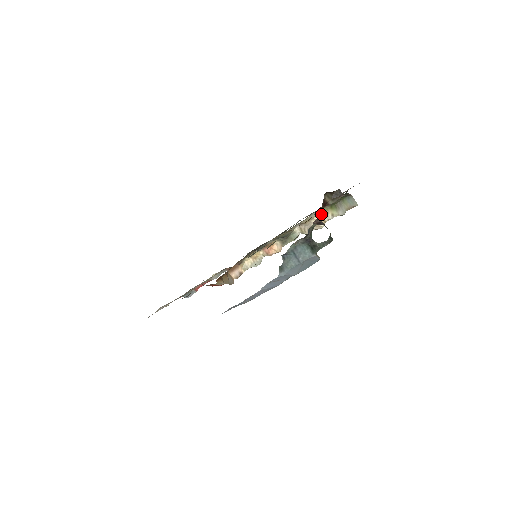
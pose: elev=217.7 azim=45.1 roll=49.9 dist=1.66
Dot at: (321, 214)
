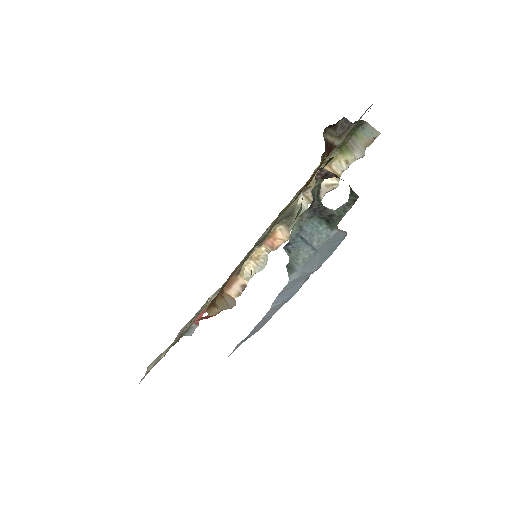
Dot at: (329, 166)
